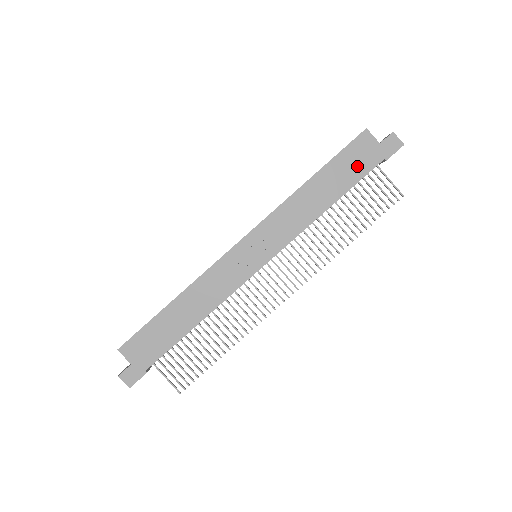
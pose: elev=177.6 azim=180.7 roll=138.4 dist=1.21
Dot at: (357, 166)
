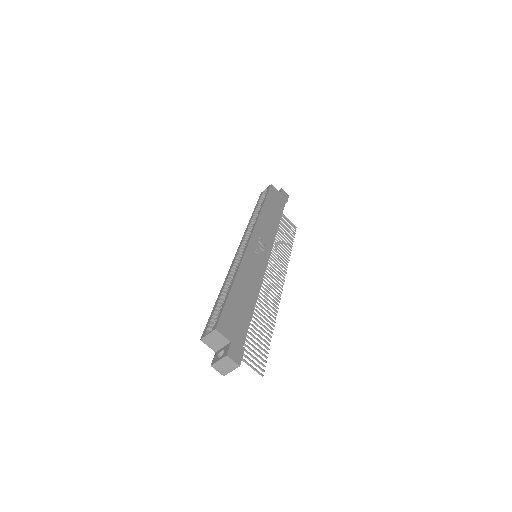
Dot at: (278, 203)
